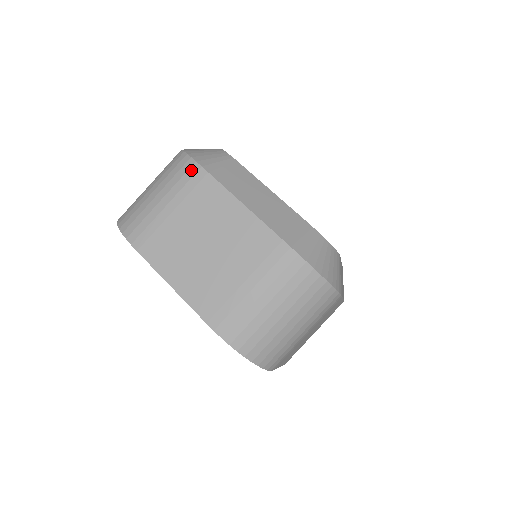
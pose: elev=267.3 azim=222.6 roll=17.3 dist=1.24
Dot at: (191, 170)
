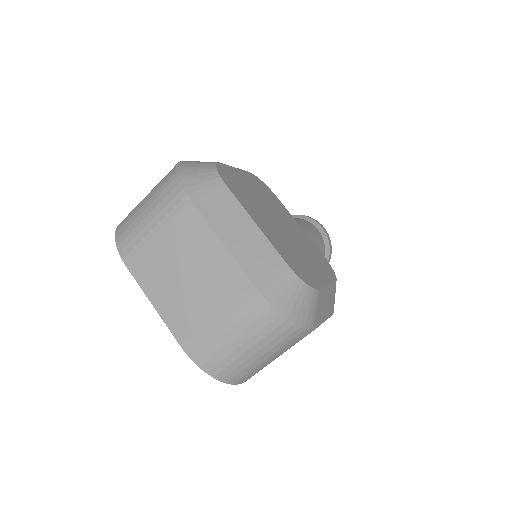
Dot at: (178, 197)
